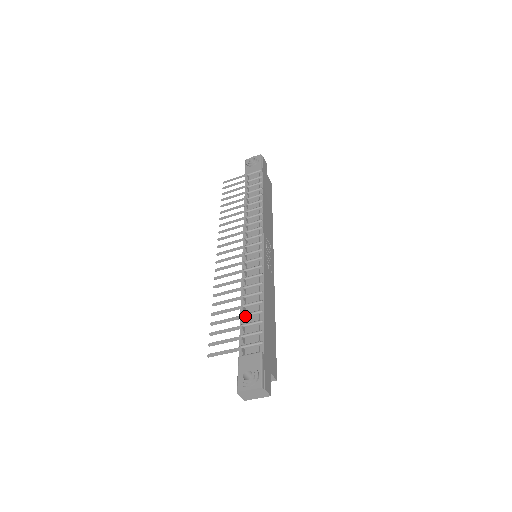
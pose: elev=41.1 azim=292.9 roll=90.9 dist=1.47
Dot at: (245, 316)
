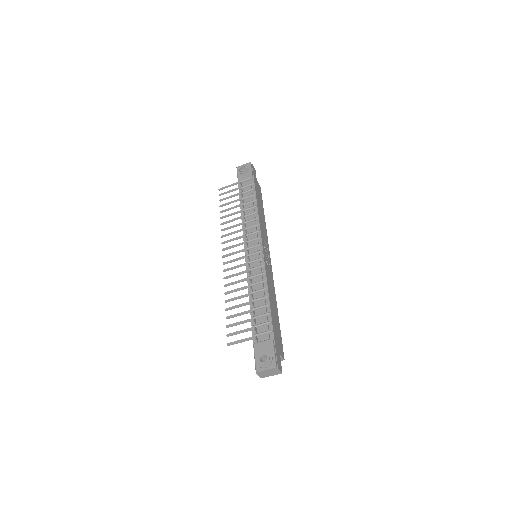
Dot at: (254, 309)
